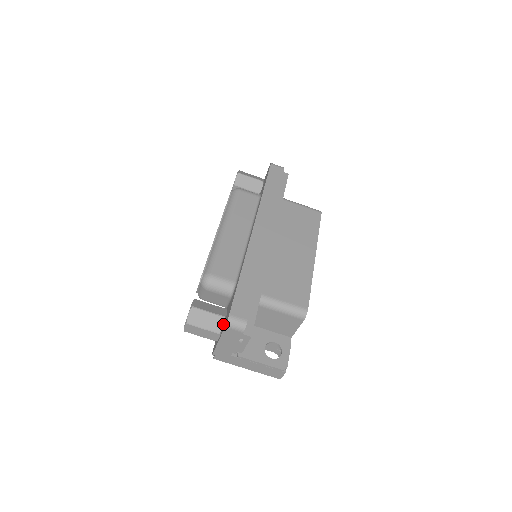
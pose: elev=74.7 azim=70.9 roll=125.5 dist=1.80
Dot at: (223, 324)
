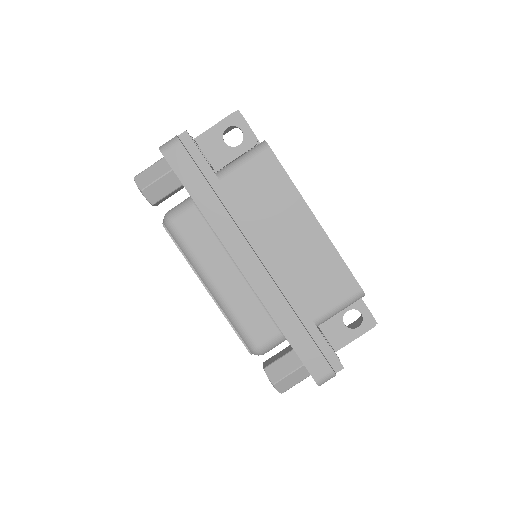
Dot at: occluded
